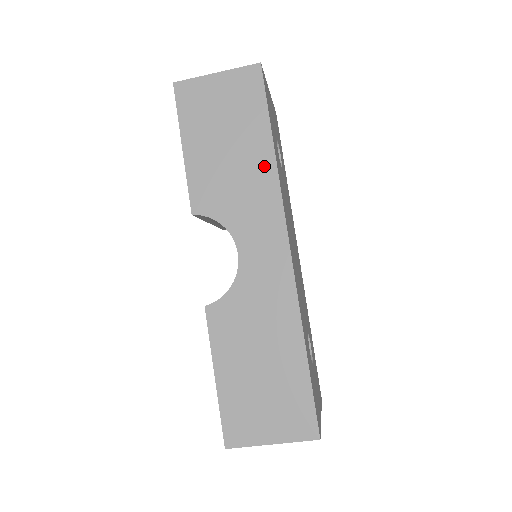
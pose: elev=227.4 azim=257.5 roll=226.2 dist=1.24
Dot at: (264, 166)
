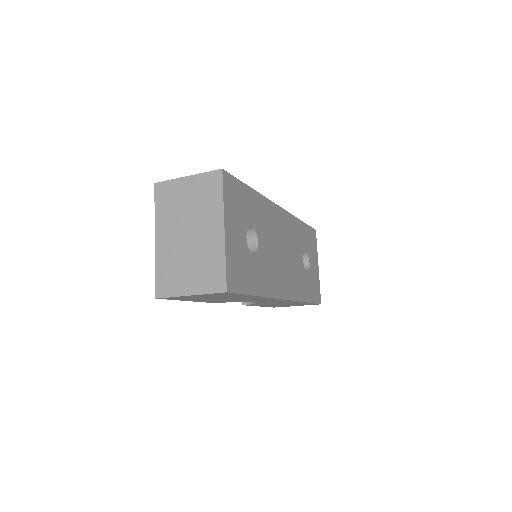
Dot at: occluded
